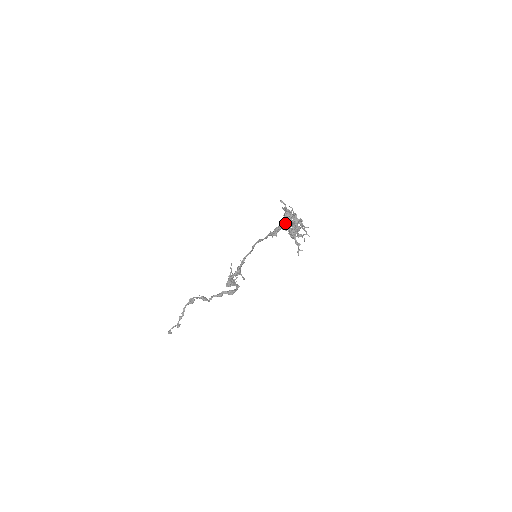
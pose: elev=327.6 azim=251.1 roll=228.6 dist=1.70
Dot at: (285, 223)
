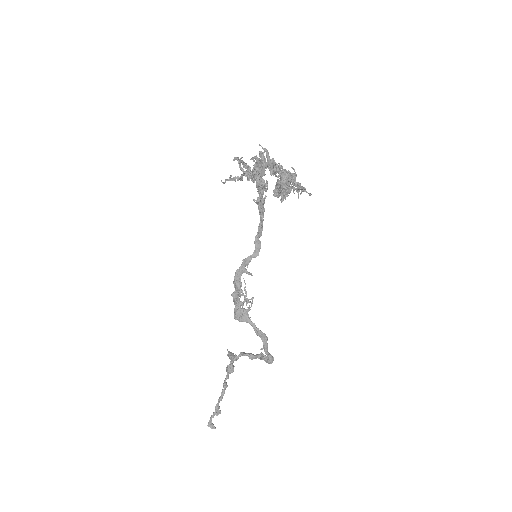
Dot at: occluded
